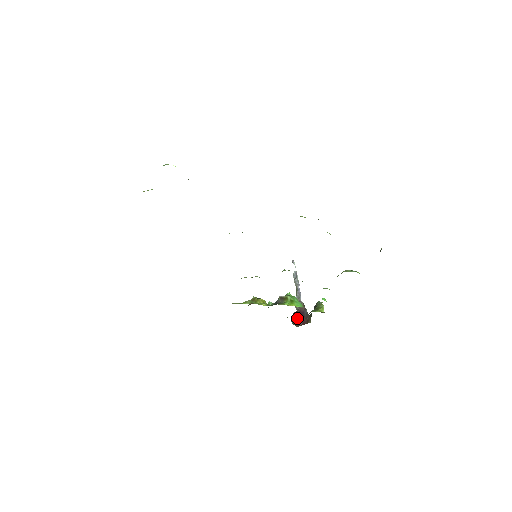
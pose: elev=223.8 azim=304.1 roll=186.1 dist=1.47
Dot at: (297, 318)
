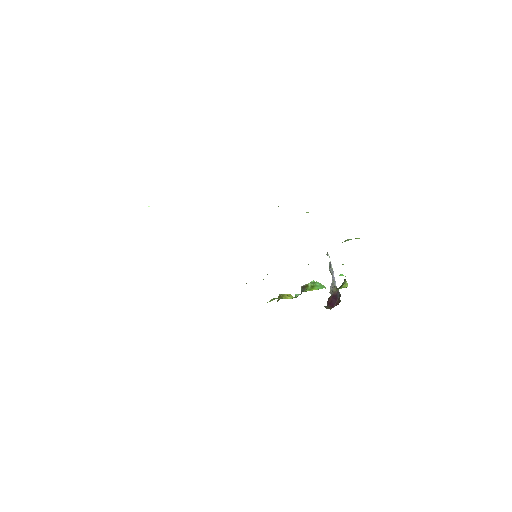
Dot at: (330, 302)
